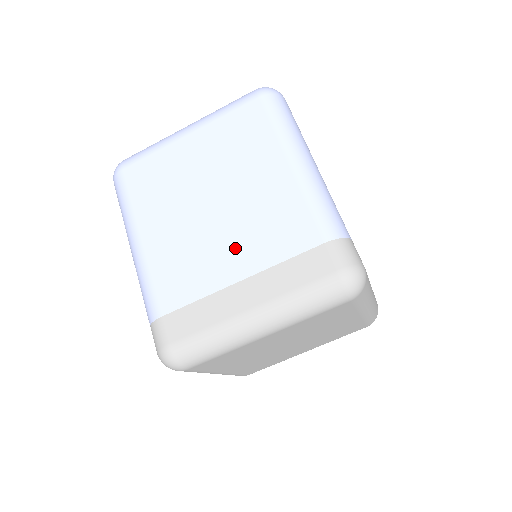
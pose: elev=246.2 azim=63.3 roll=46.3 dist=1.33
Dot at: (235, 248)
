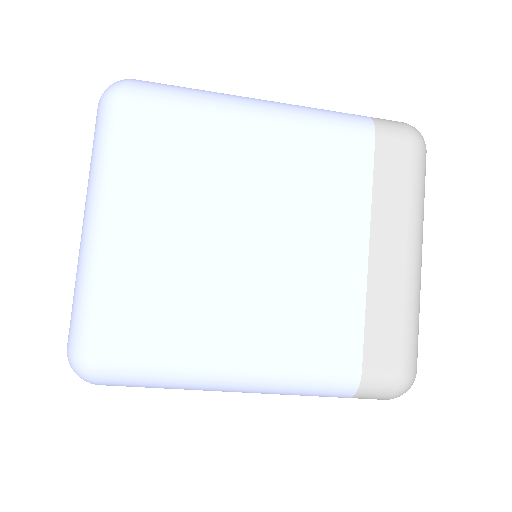
Dot at: (326, 236)
